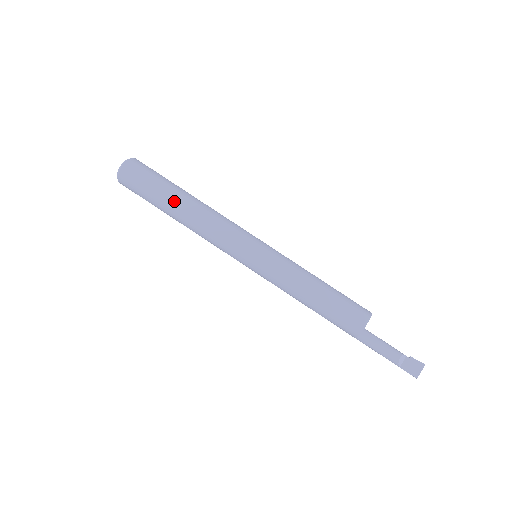
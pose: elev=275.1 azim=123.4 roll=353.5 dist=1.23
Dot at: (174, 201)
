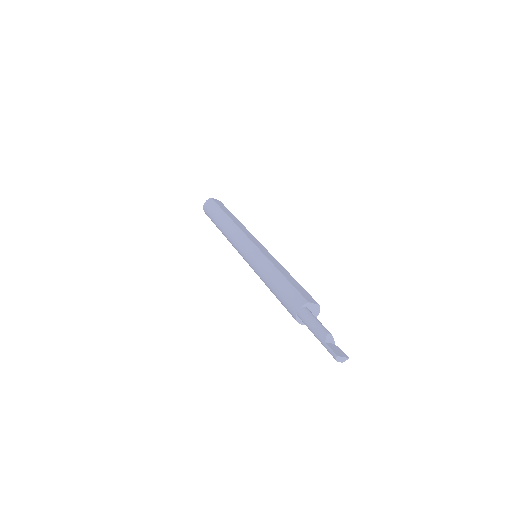
Dot at: (230, 215)
